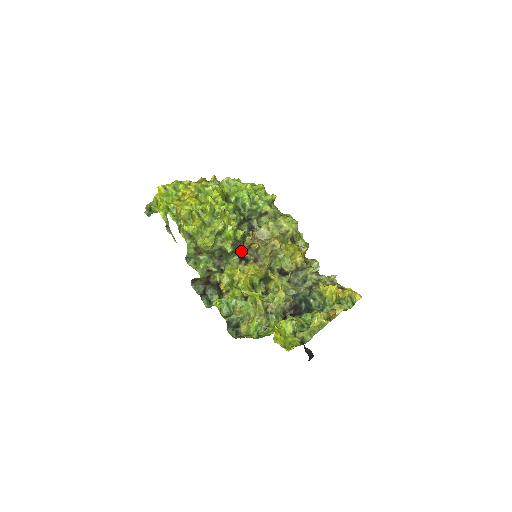
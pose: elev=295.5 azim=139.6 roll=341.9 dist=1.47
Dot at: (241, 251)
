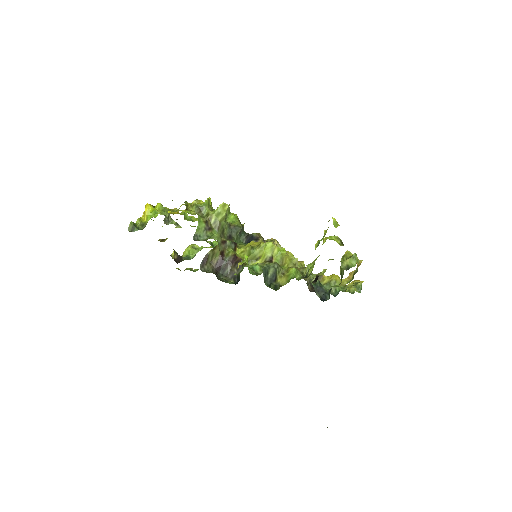
Dot at: (247, 234)
